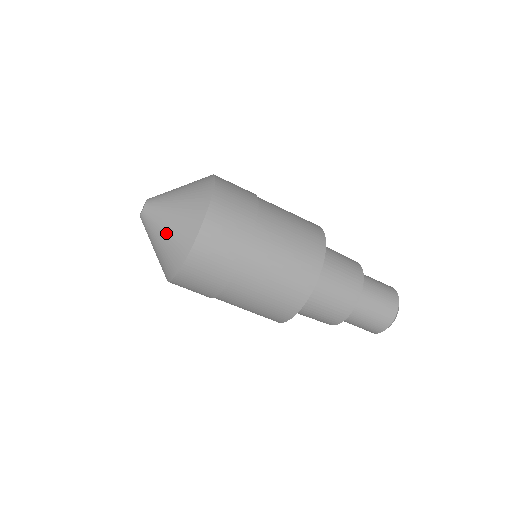
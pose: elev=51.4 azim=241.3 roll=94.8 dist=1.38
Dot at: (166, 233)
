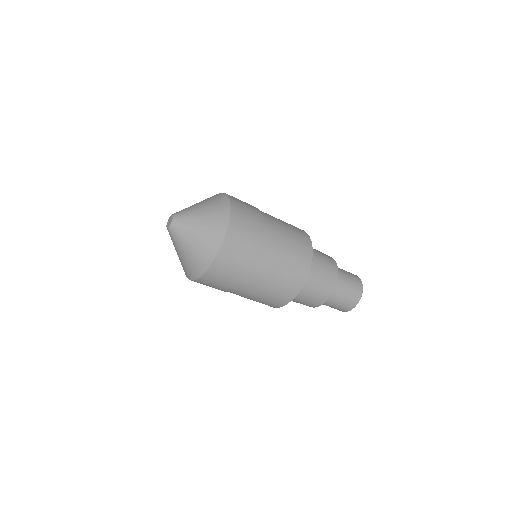
Dot at: (186, 253)
